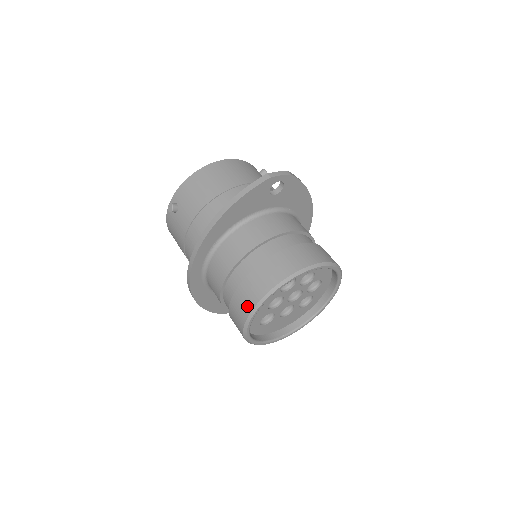
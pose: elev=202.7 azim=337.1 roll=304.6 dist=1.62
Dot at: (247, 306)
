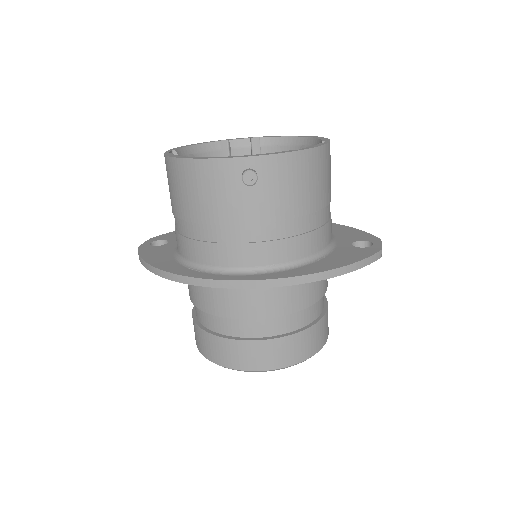
Dot at: (265, 363)
